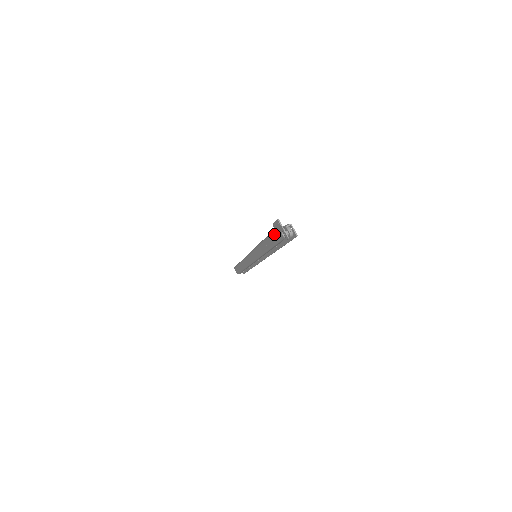
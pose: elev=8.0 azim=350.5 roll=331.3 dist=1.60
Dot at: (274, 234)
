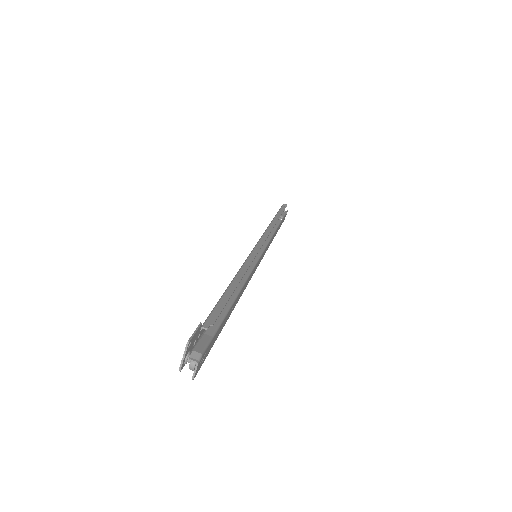
Dot at: (203, 324)
